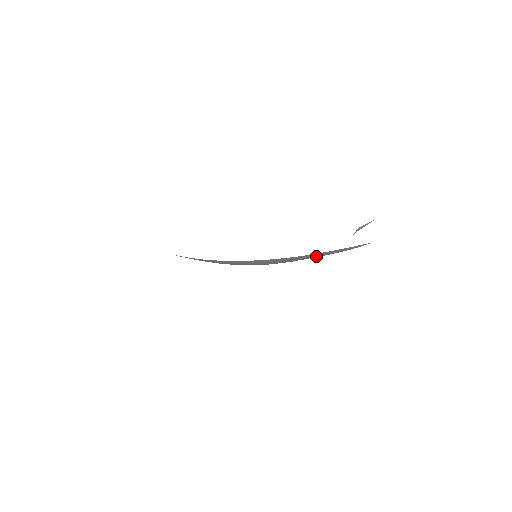
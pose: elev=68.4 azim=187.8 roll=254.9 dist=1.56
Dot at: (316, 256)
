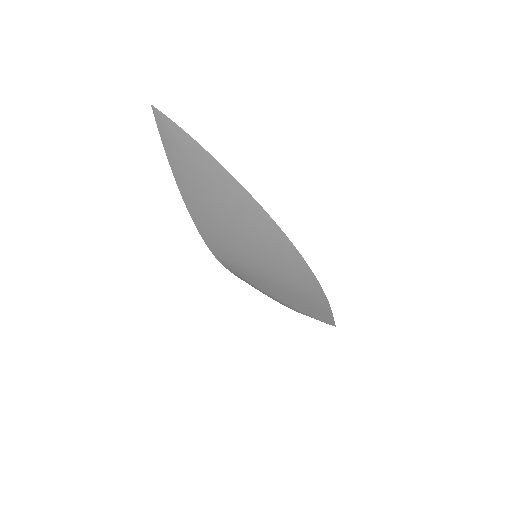
Dot at: (307, 303)
